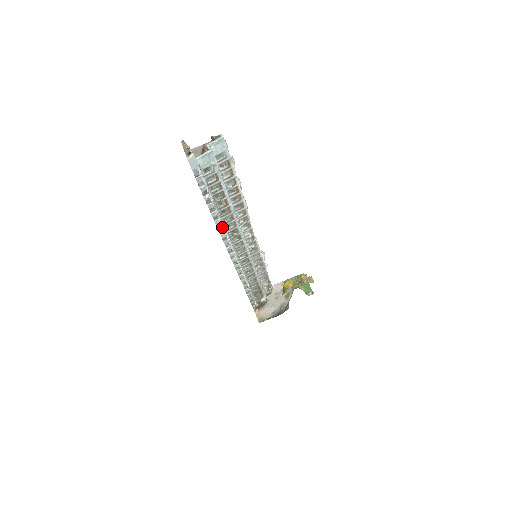
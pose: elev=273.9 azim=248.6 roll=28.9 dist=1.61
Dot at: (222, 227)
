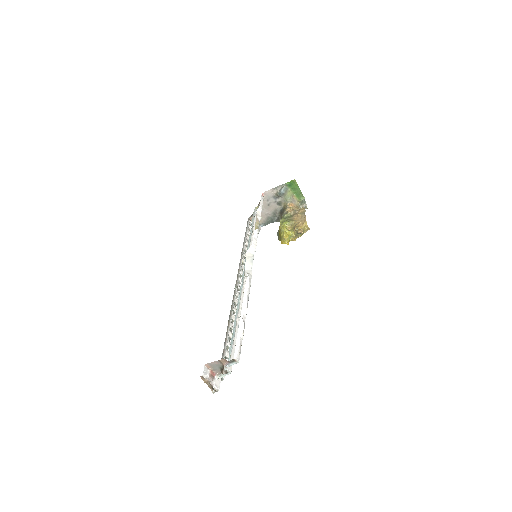
Dot at: occluded
